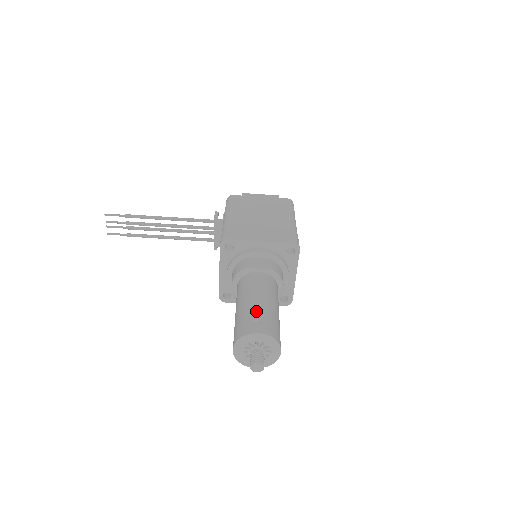
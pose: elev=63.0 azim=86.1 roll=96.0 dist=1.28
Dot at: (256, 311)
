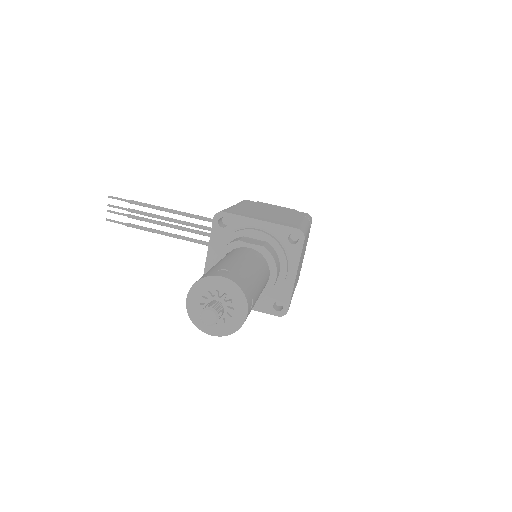
Dot at: (229, 265)
